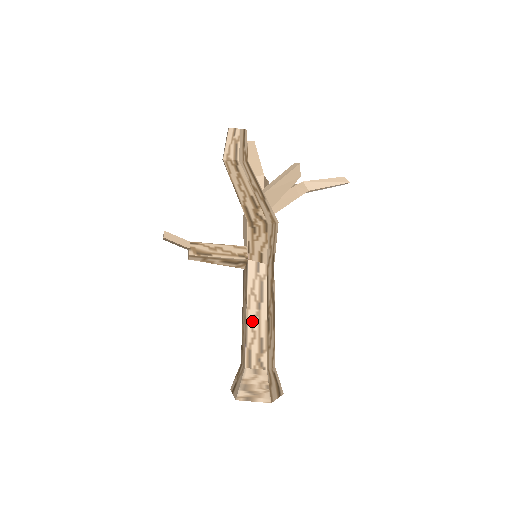
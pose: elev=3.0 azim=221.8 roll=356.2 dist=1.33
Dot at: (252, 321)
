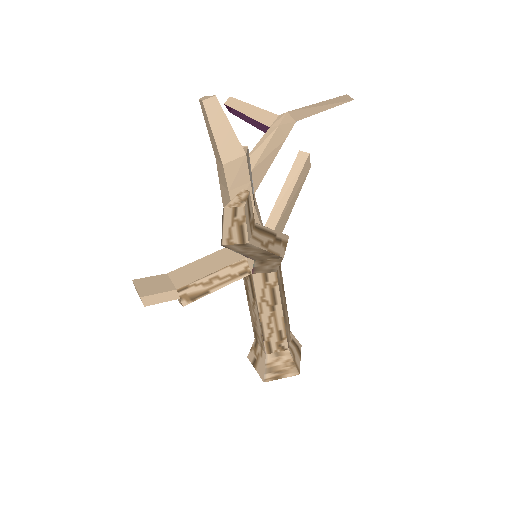
Dot at: (267, 321)
